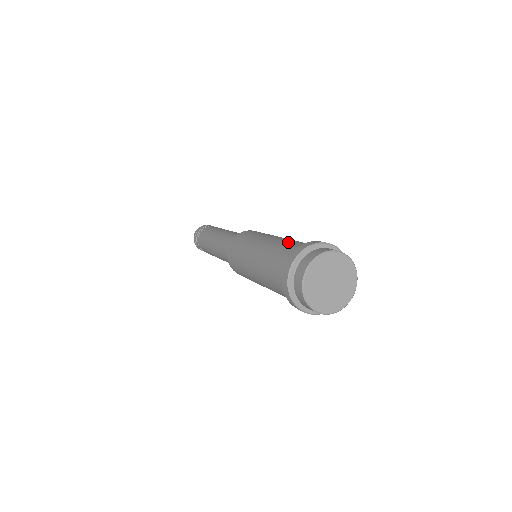
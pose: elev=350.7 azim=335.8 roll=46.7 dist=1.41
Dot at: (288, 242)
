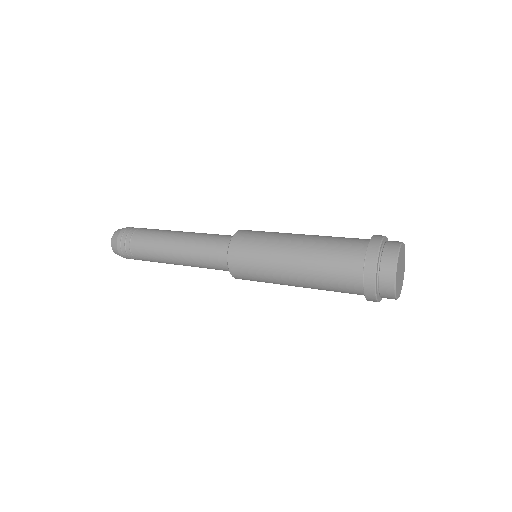
Dot at: (330, 249)
